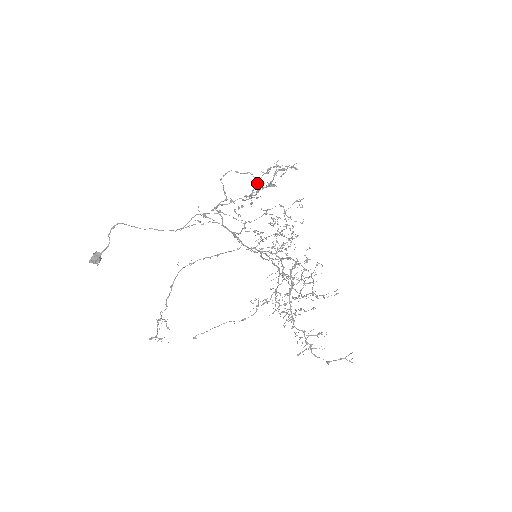
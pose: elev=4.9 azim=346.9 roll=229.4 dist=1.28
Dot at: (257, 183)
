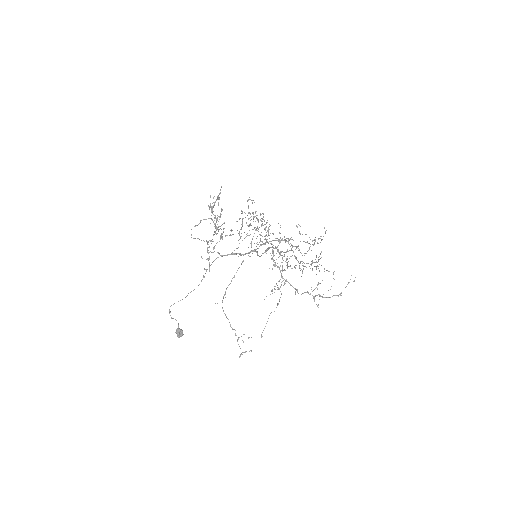
Dot at: (212, 220)
